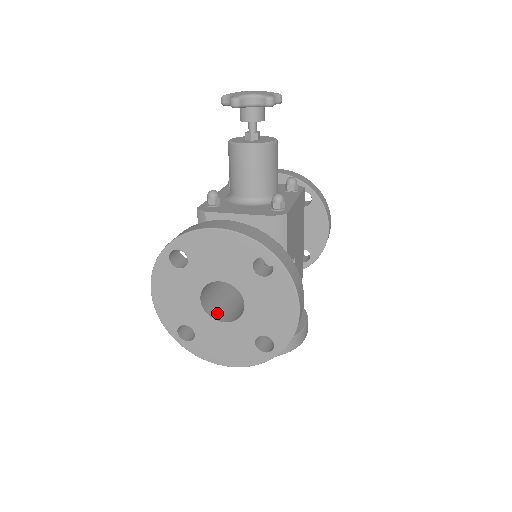
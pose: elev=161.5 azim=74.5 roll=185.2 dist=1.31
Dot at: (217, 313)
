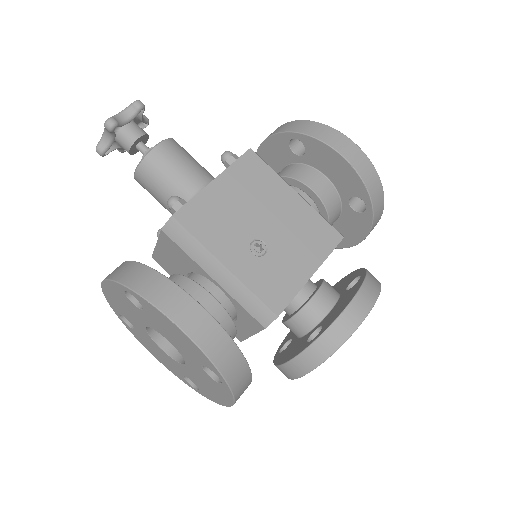
Dot at: occluded
